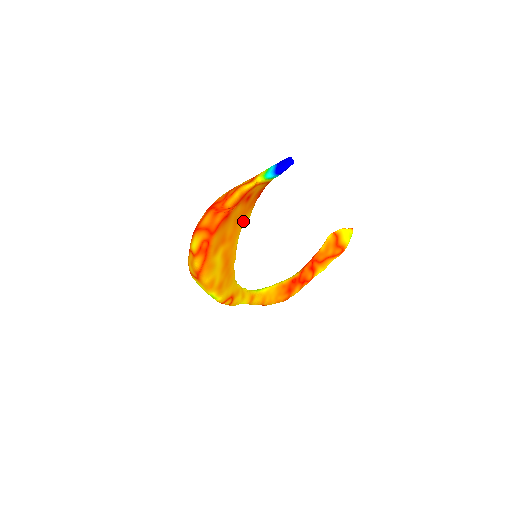
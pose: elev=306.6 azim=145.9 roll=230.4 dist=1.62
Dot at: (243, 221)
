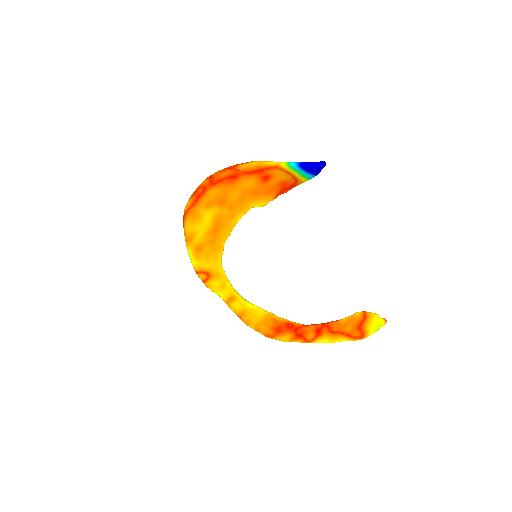
Dot at: (254, 202)
